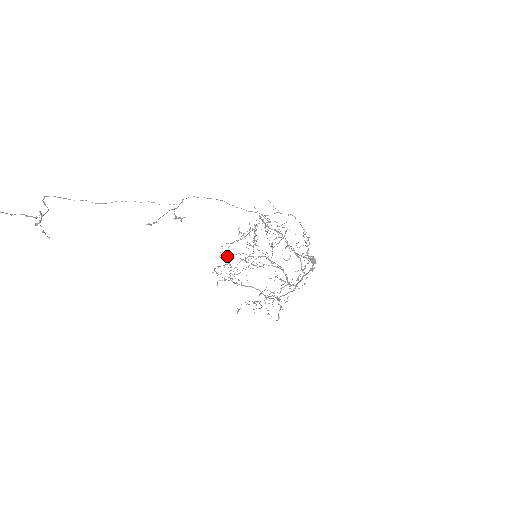
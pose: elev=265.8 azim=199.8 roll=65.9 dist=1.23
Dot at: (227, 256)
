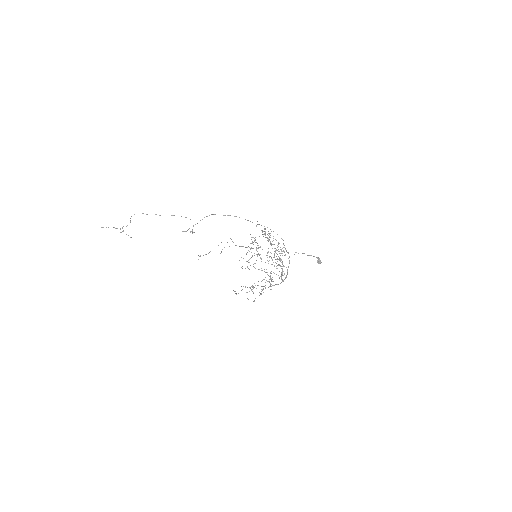
Dot at: (256, 249)
